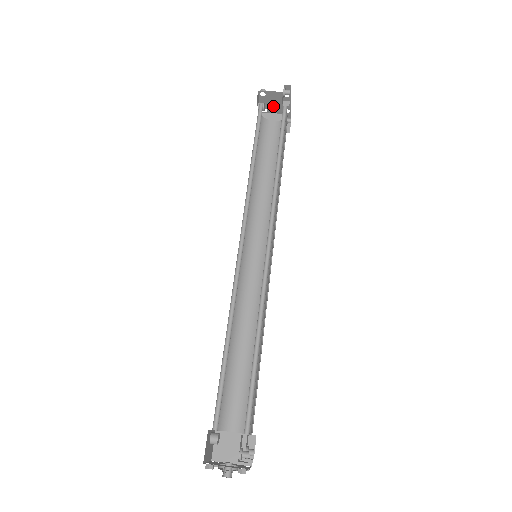
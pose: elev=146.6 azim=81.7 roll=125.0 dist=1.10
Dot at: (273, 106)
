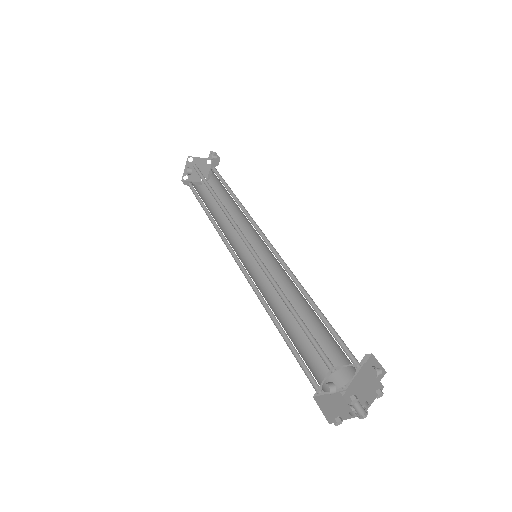
Dot at: (194, 173)
